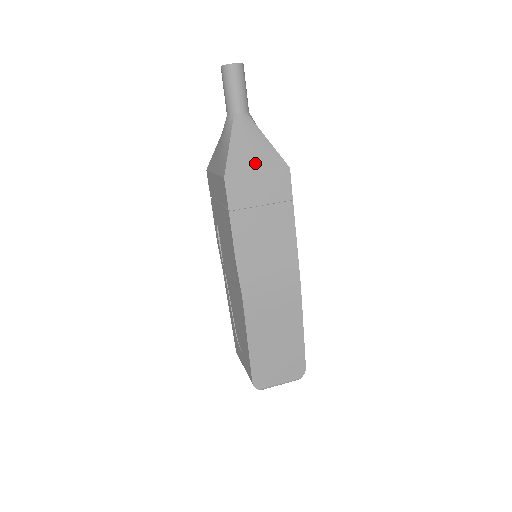
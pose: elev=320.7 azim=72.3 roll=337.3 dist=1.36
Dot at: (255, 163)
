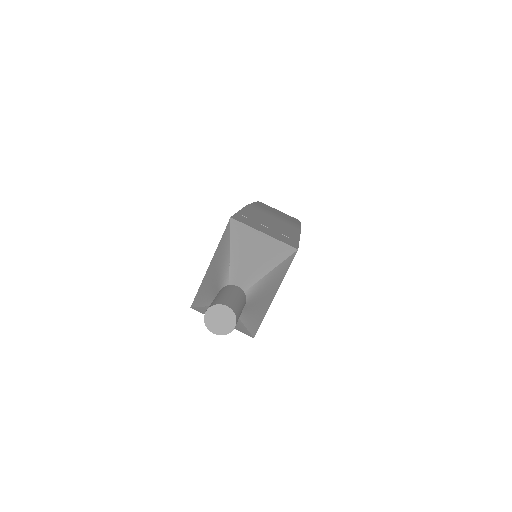
Dot at: occluded
